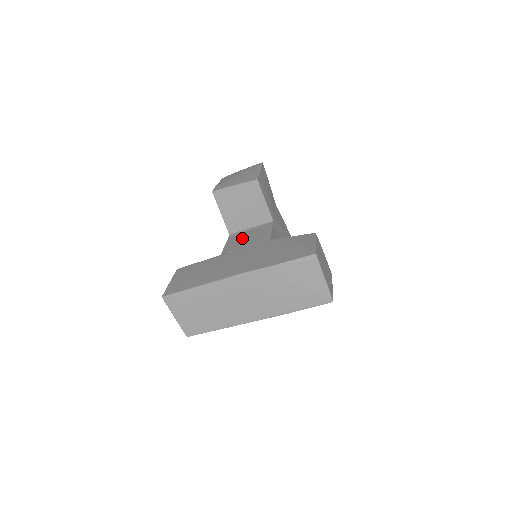
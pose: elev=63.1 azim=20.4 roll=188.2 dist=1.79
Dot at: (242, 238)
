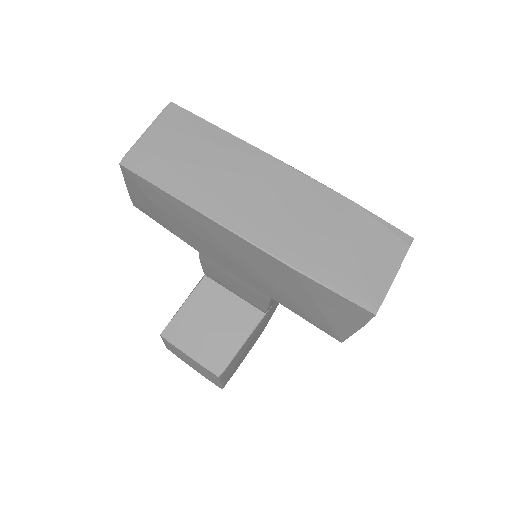
Dot at: occluded
